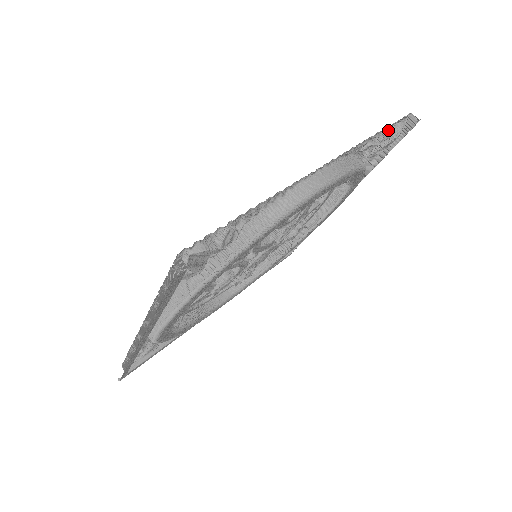
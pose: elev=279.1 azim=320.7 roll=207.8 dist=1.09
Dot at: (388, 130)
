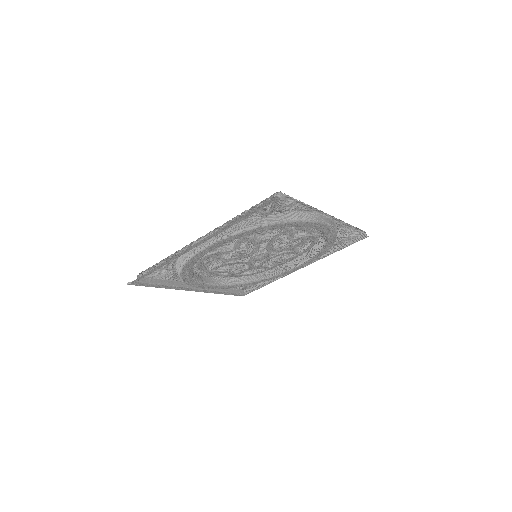
Dot at: (354, 229)
